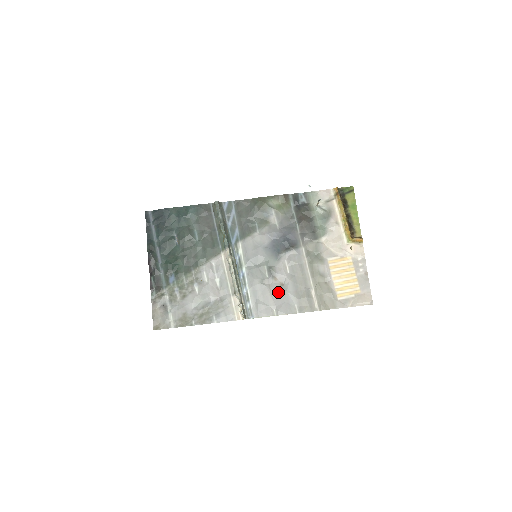
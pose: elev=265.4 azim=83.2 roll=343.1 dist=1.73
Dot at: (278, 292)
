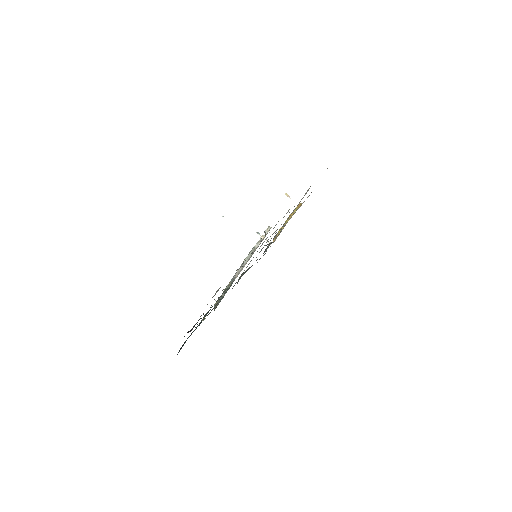
Dot at: occluded
